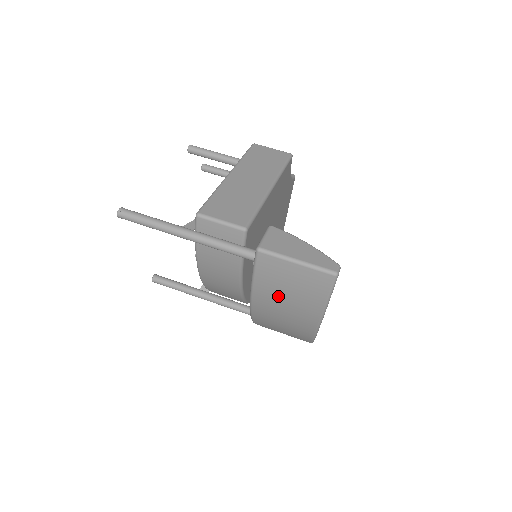
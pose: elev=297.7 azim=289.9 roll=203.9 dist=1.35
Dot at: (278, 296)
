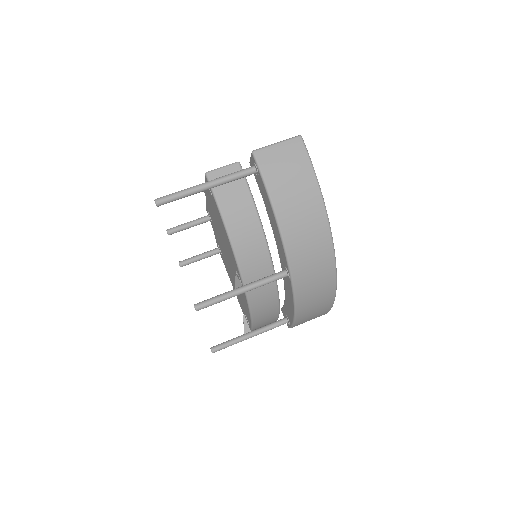
Dot at: (284, 180)
